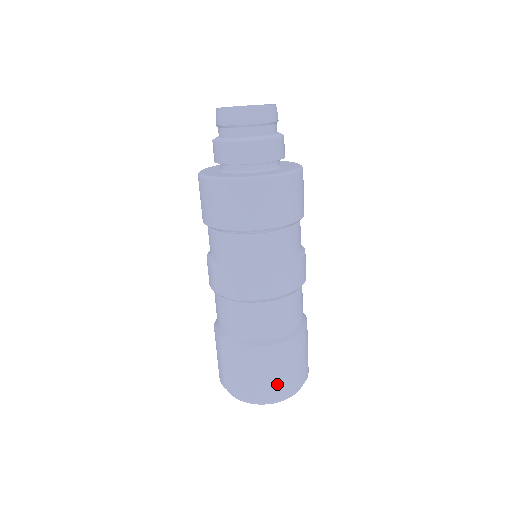
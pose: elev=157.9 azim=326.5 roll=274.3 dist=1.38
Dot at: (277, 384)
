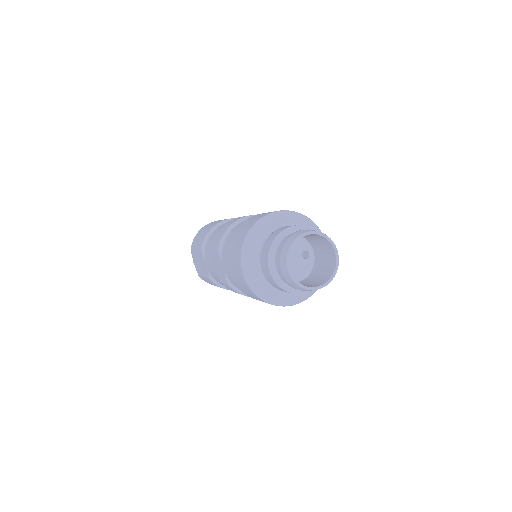
Dot at: occluded
